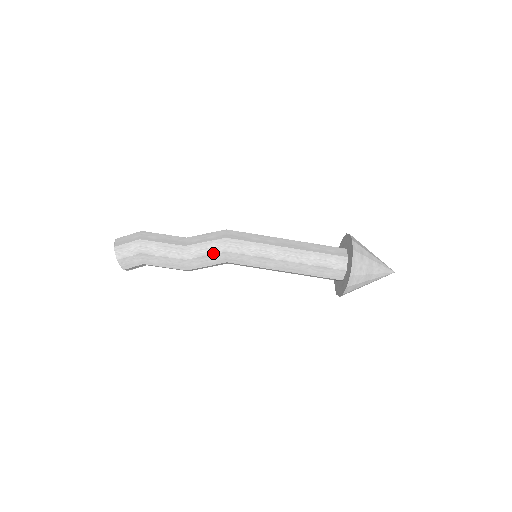
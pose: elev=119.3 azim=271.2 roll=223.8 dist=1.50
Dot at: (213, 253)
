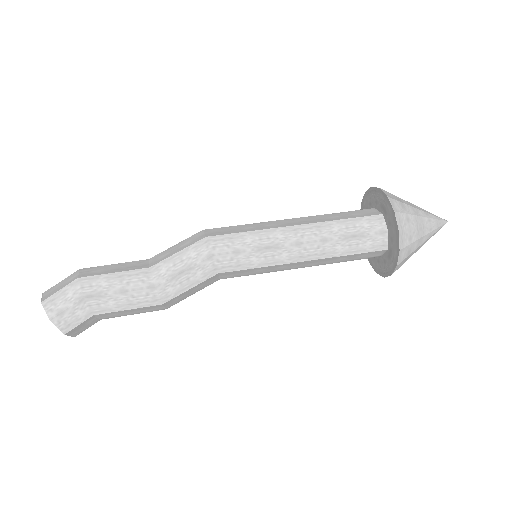
Dot at: (194, 264)
